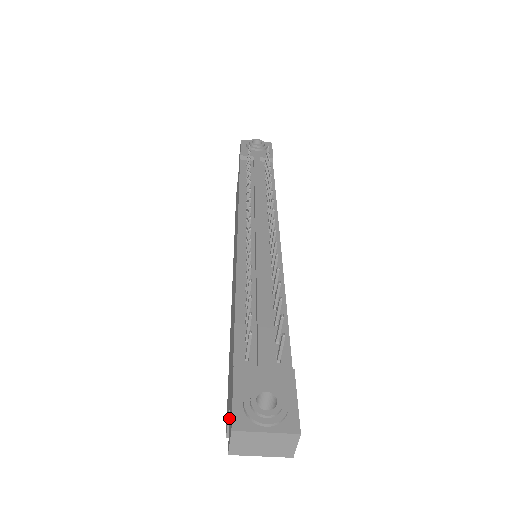
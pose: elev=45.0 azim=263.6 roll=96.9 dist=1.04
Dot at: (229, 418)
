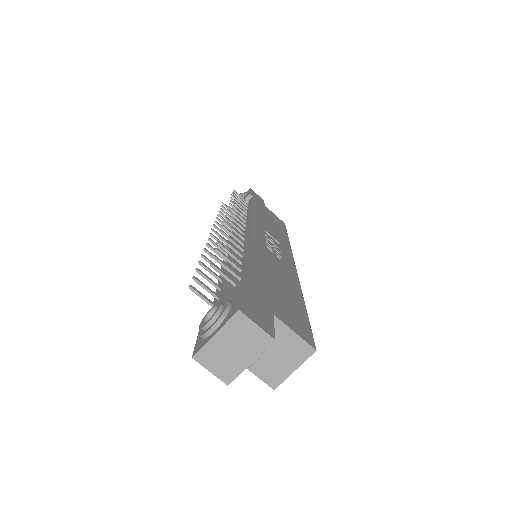
Dot at: occluded
